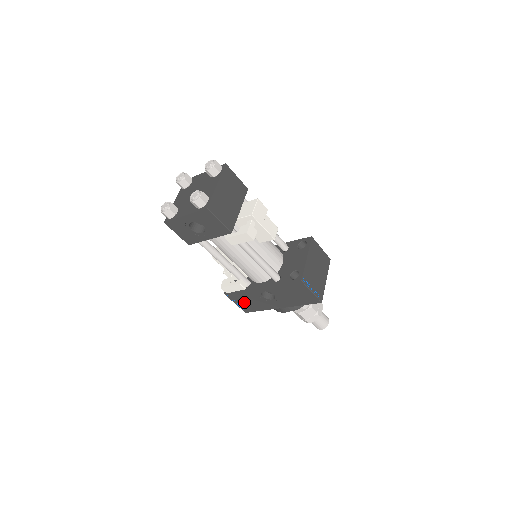
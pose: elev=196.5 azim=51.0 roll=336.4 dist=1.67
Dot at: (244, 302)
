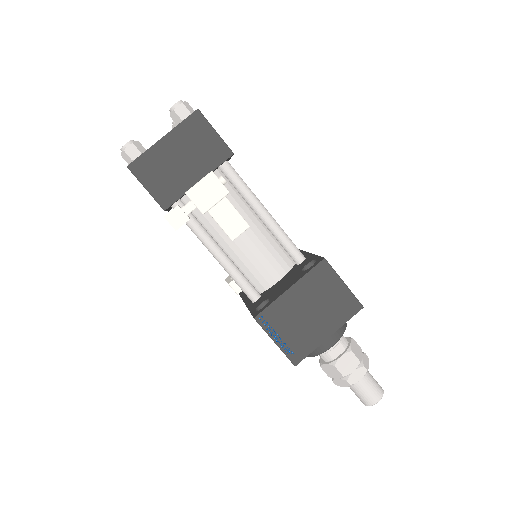
Dot at: occluded
